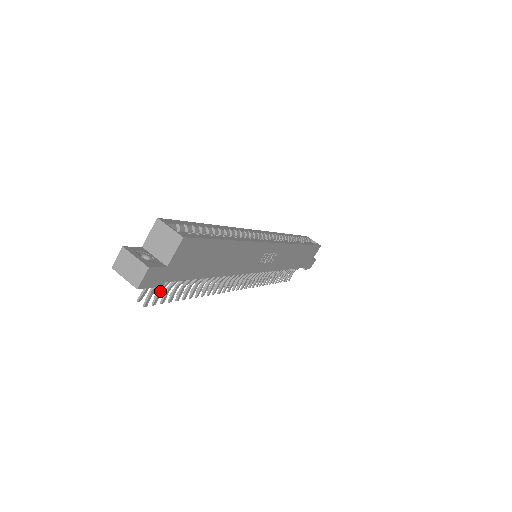
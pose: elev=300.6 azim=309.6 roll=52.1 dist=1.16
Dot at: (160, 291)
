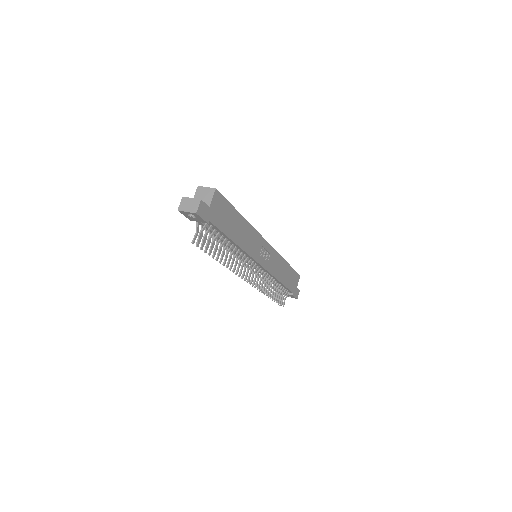
Dot at: (204, 238)
